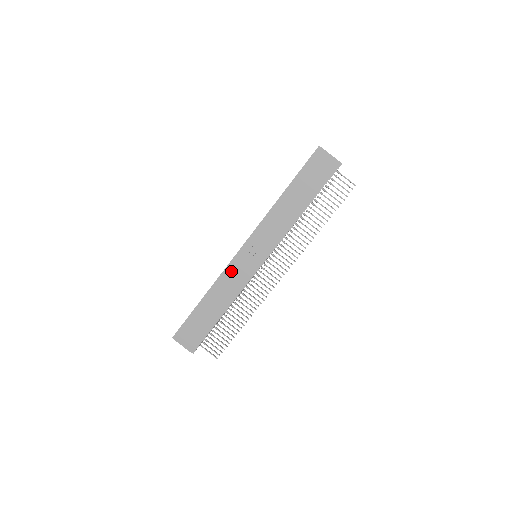
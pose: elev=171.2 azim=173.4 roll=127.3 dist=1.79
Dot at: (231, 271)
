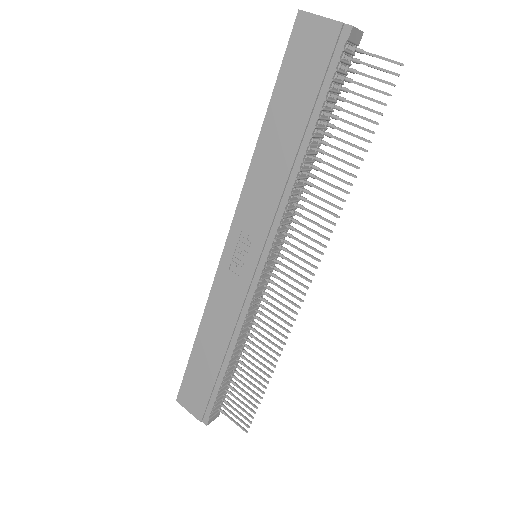
Dot at: (221, 289)
